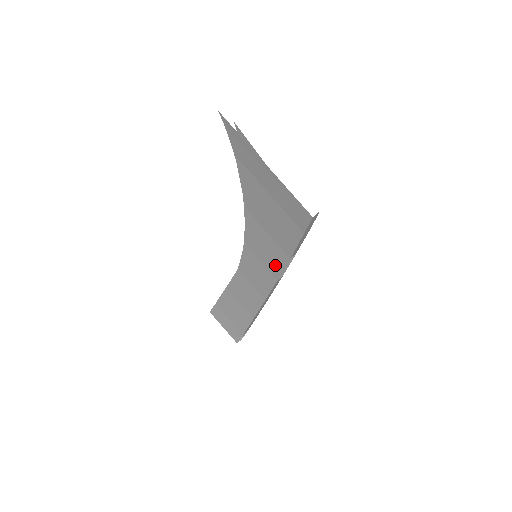
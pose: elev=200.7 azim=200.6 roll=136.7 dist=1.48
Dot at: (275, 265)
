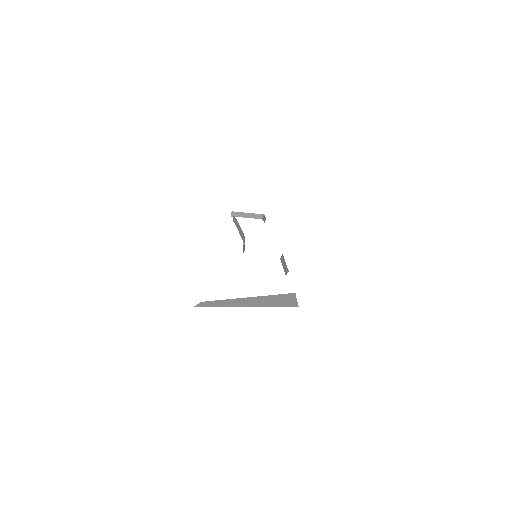
Dot at: occluded
